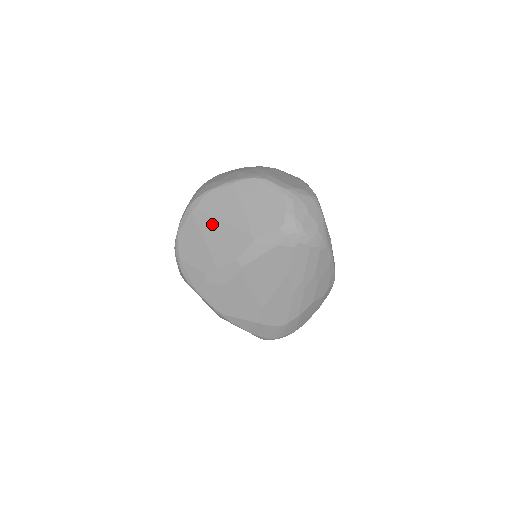
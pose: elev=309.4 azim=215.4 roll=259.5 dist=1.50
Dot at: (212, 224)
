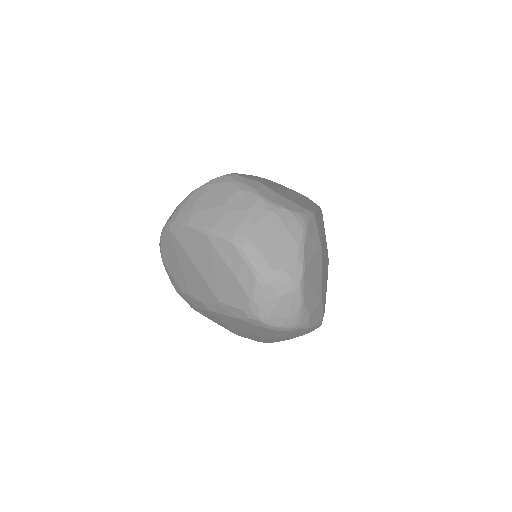
Dot at: (186, 259)
